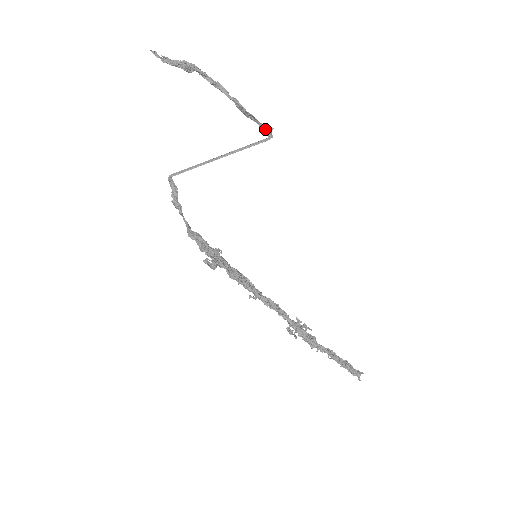
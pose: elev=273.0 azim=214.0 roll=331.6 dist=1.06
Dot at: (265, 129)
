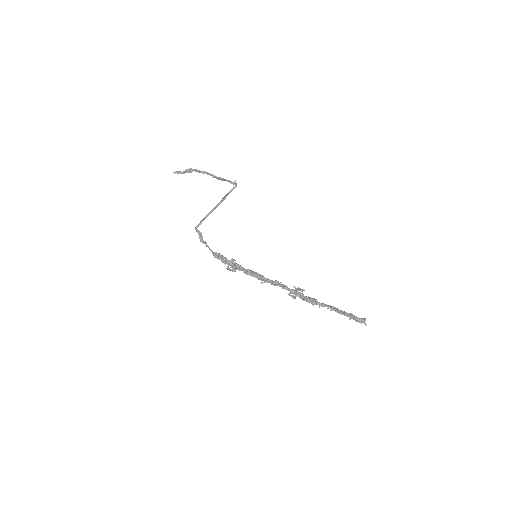
Dot at: (231, 182)
